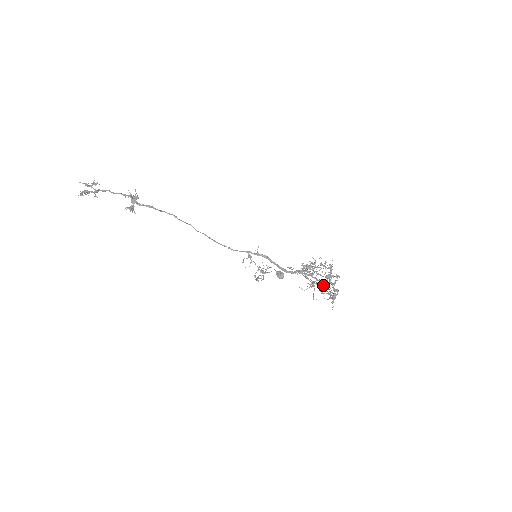
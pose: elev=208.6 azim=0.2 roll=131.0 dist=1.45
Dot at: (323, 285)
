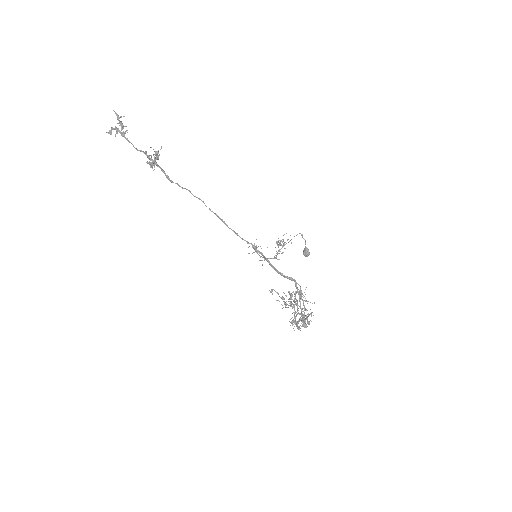
Dot at: (300, 313)
